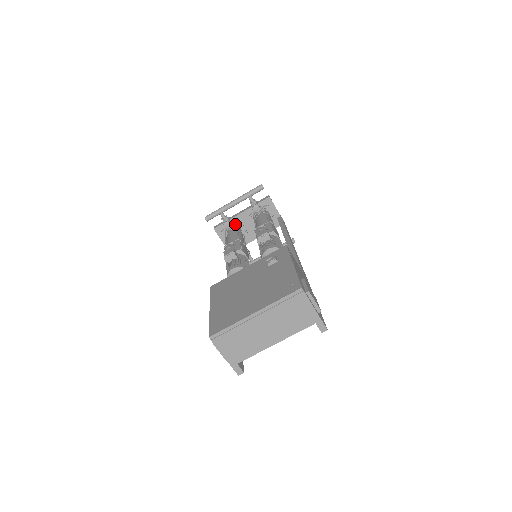
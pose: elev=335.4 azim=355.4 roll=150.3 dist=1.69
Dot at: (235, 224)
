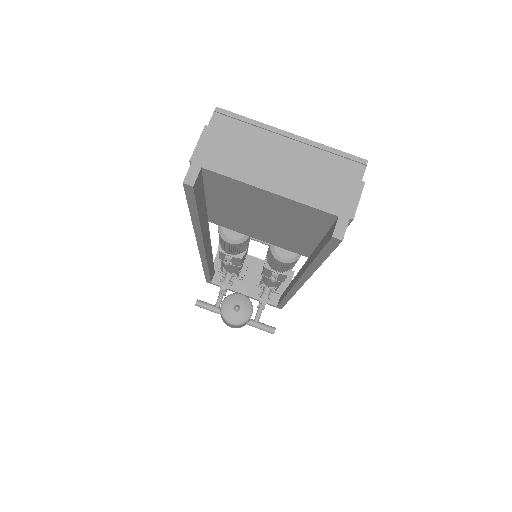
Dot at: occluded
